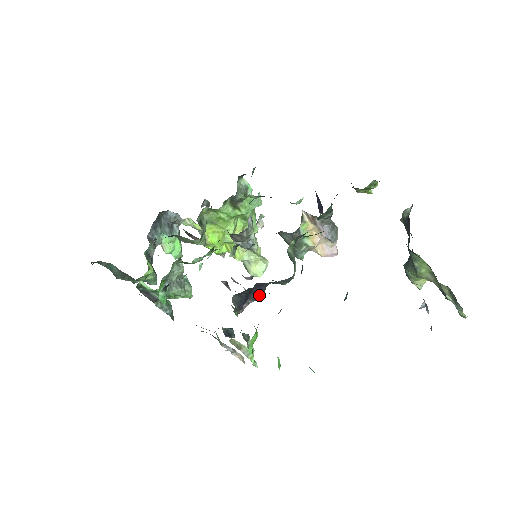
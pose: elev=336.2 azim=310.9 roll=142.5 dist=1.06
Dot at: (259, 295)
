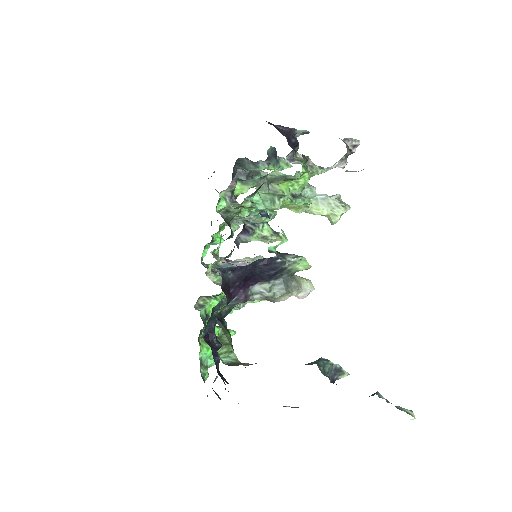
Dot at: occluded
